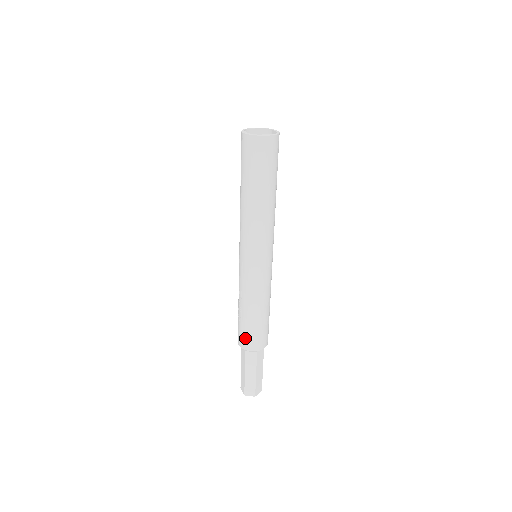
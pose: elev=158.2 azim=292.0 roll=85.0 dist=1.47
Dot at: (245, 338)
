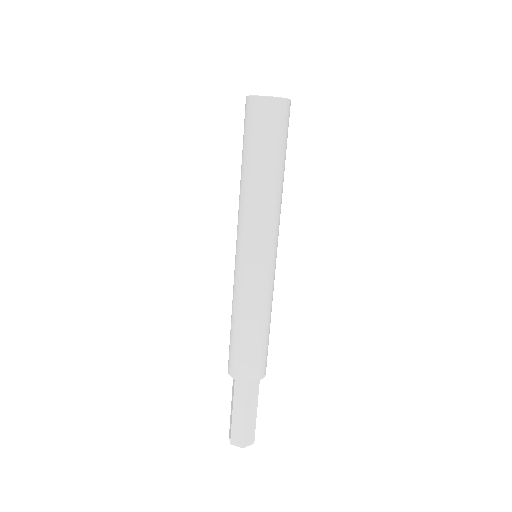
Dot at: (234, 362)
